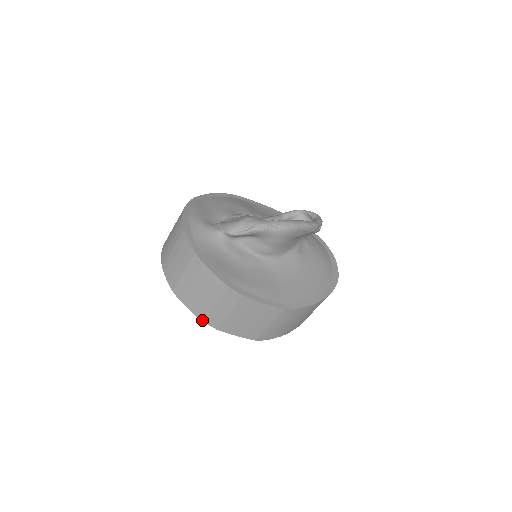
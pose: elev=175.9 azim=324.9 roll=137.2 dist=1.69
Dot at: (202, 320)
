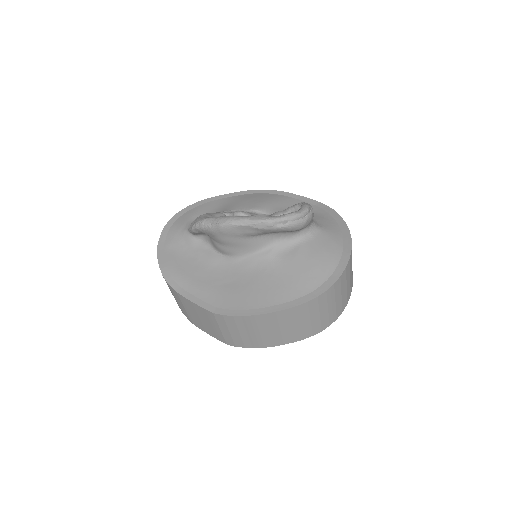
Dot at: (182, 312)
